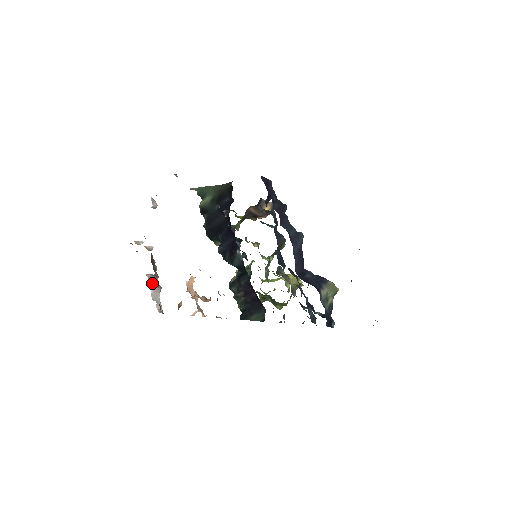
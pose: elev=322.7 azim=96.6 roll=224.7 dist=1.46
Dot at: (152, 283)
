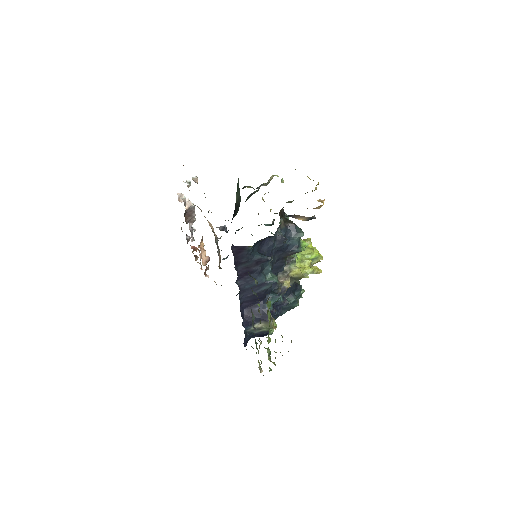
Dot at: (189, 224)
